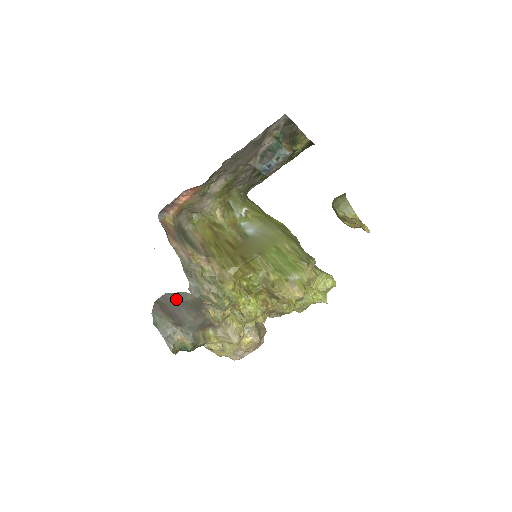
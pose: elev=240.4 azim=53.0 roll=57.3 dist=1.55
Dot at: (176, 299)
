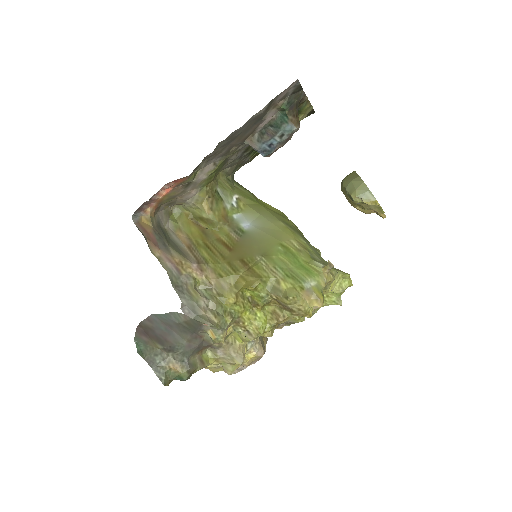
Dot at: (165, 321)
